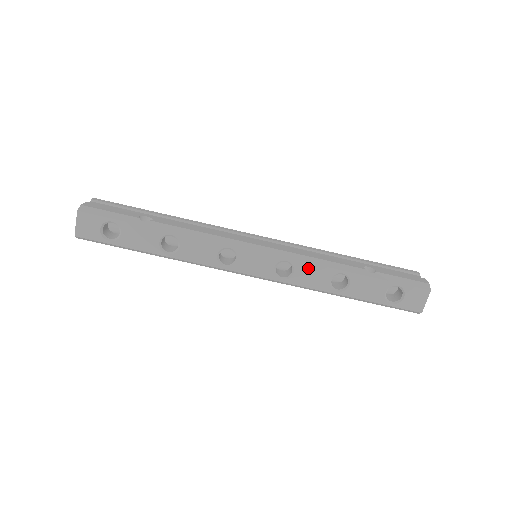
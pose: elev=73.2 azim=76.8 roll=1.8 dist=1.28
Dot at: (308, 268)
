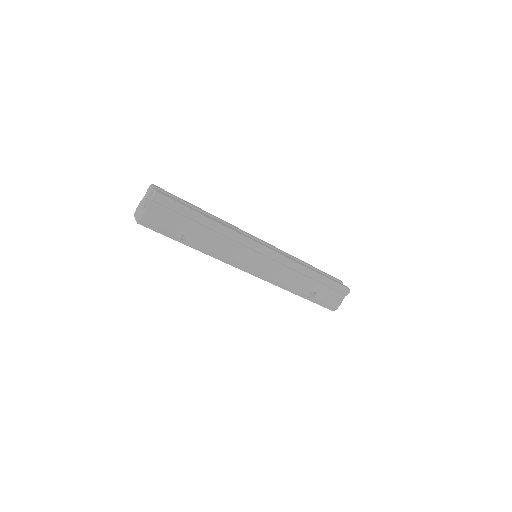
Dot at: occluded
